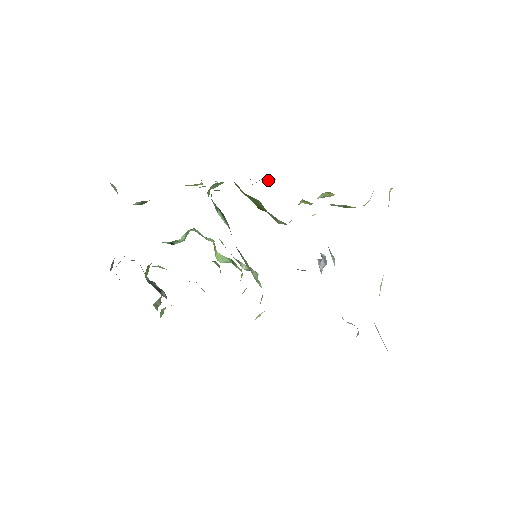
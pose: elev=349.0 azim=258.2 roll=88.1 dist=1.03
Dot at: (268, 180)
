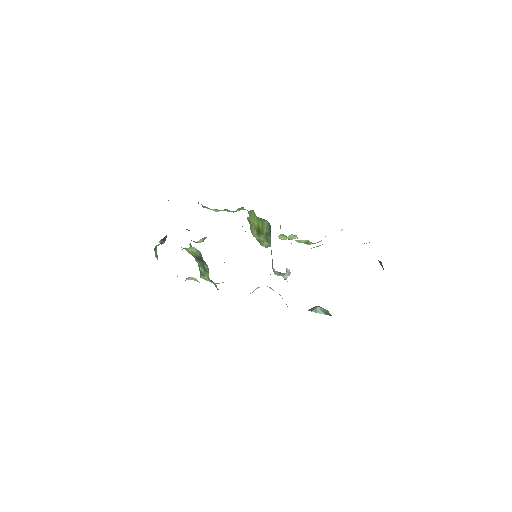
Dot at: occluded
